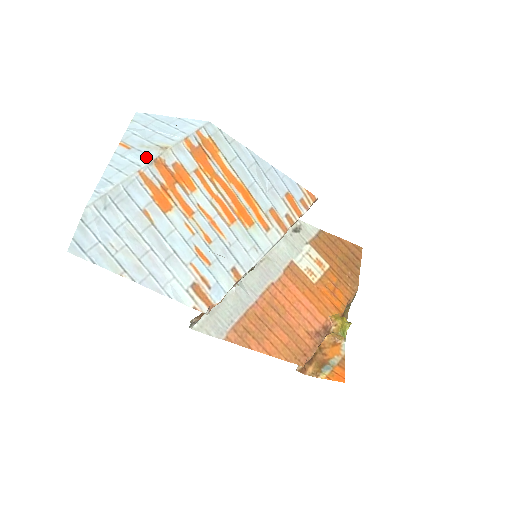
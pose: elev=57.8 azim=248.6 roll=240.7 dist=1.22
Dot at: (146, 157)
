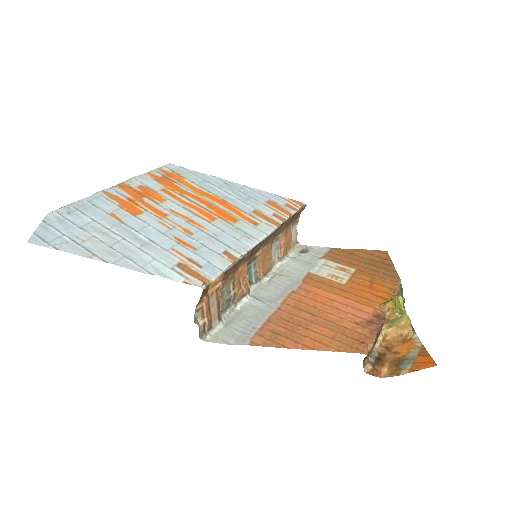
Dot at: occluded
